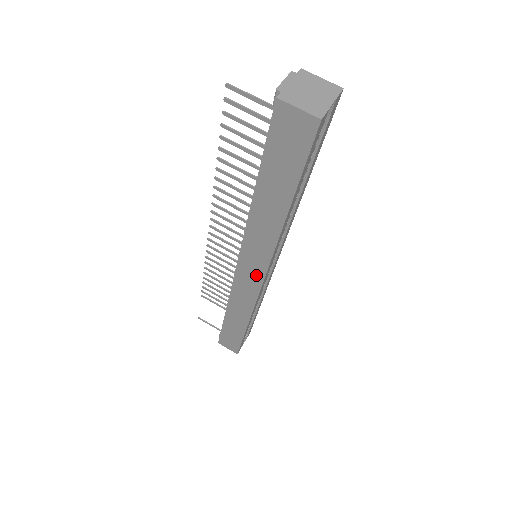
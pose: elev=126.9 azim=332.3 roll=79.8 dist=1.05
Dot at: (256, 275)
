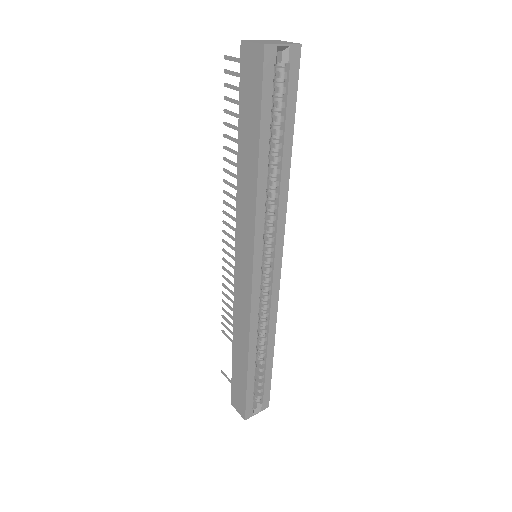
Dot at: (247, 267)
